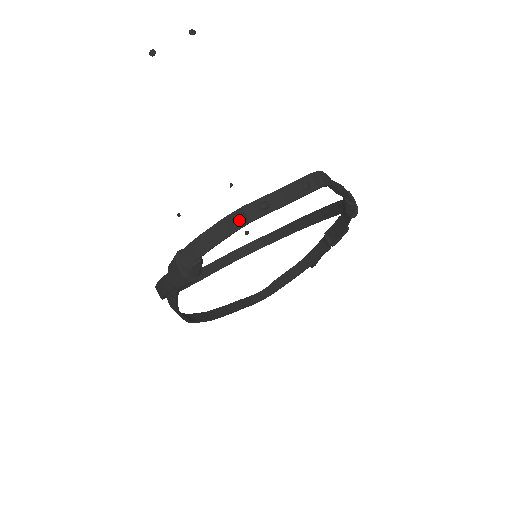
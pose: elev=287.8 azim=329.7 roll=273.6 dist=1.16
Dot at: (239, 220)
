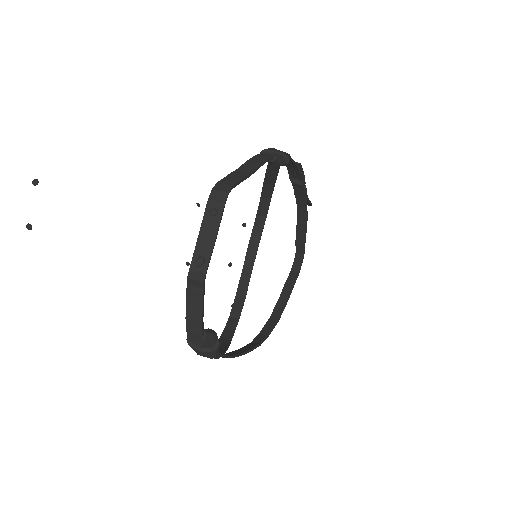
Dot at: (196, 287)
